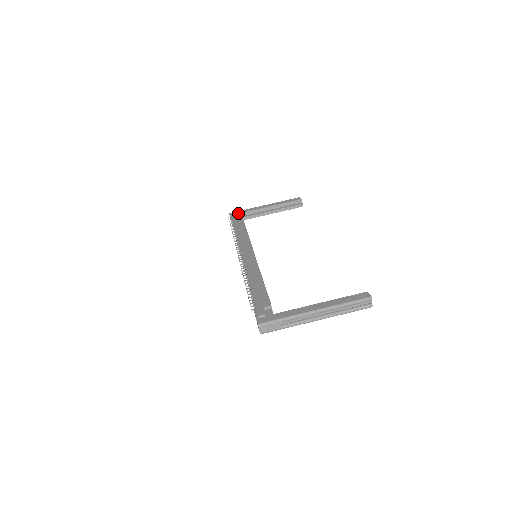
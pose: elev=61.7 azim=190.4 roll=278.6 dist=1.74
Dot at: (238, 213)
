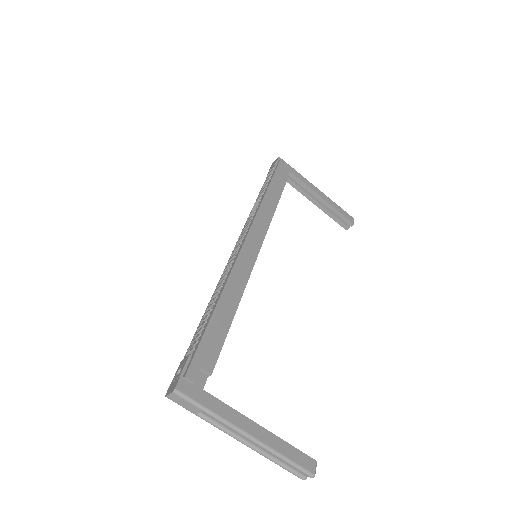
Dot at: (287, 168)
